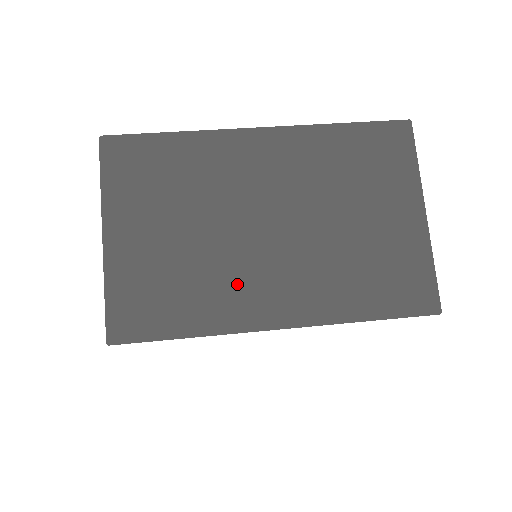
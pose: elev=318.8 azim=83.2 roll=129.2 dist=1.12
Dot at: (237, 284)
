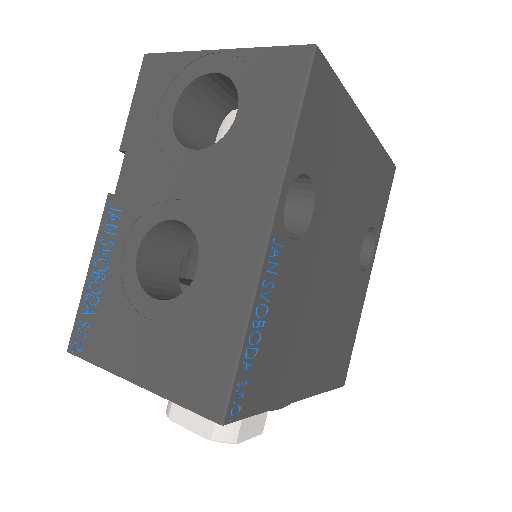
Dot at: occluded
